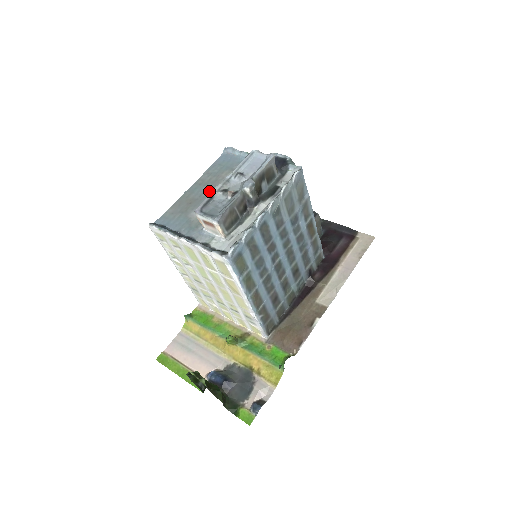
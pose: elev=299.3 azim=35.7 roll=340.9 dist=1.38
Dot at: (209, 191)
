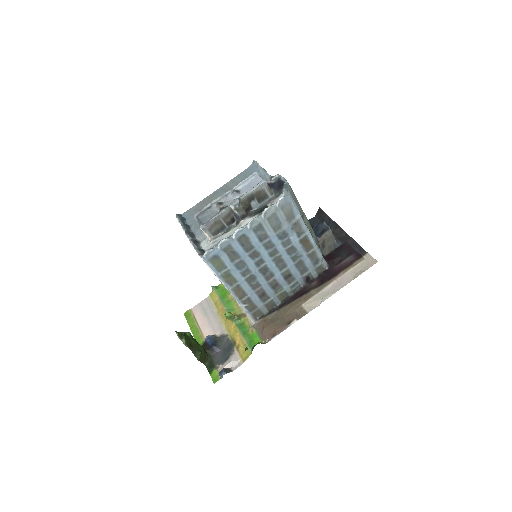
Dot at: occluded
